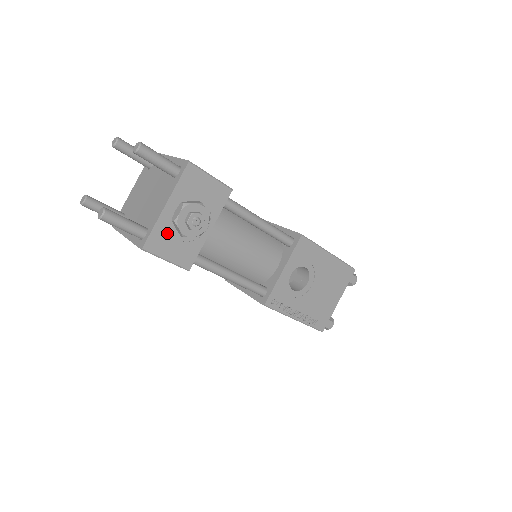
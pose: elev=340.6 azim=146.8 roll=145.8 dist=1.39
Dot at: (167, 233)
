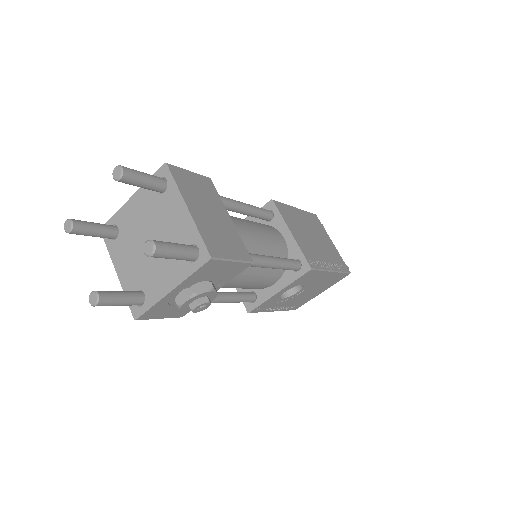
Dot at: (166, 305)
